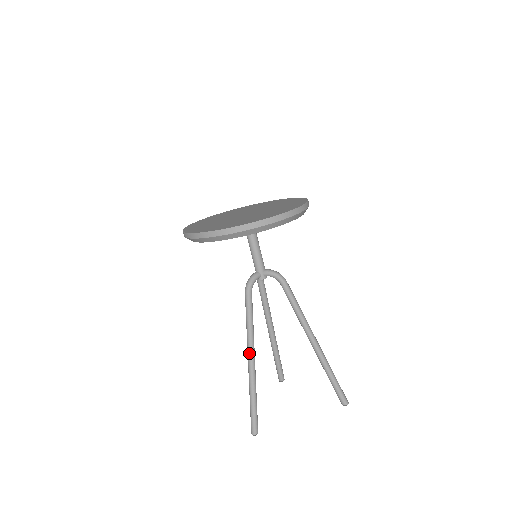
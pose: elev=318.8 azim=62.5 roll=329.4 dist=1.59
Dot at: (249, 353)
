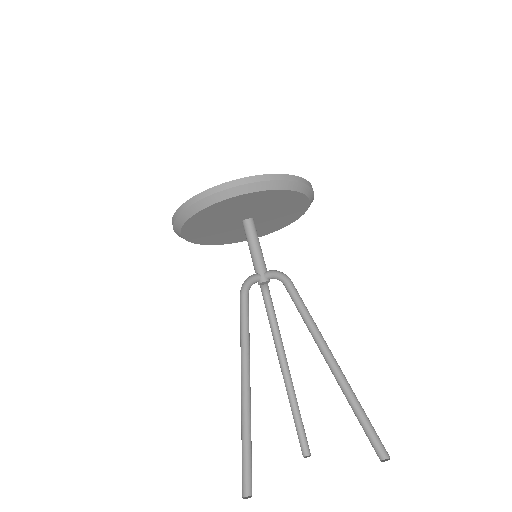
Dot at: (242, 370)
